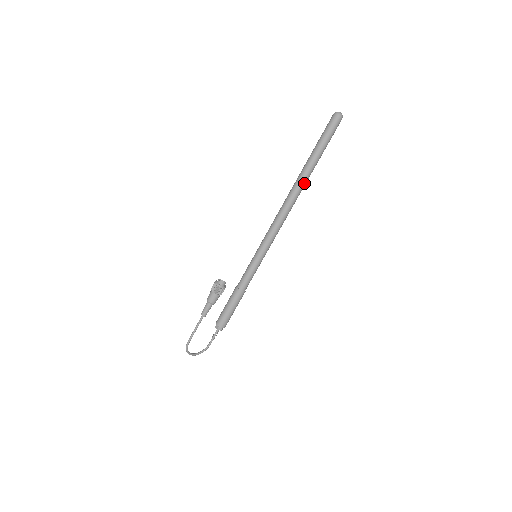
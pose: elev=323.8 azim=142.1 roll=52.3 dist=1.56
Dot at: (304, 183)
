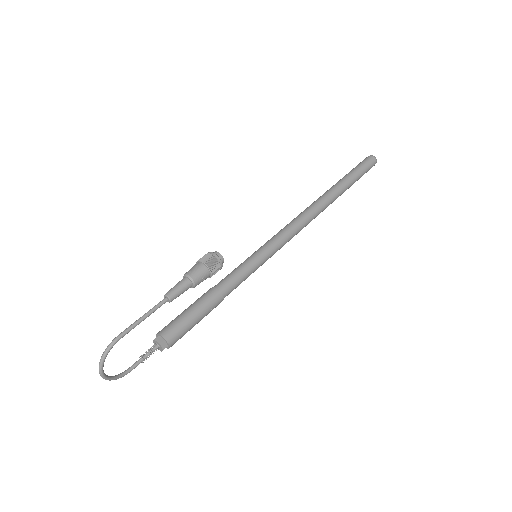
Dot at: (331, 201)
